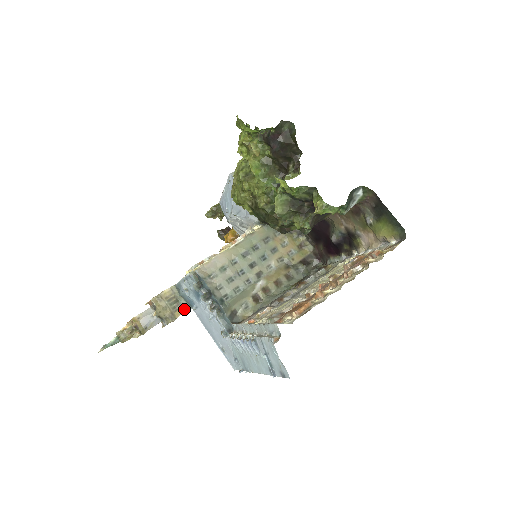
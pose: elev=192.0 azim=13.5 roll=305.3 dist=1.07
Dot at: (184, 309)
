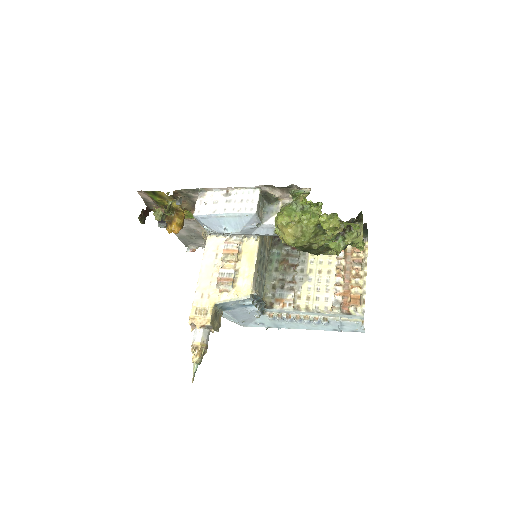
Dot at: (221, 315)
